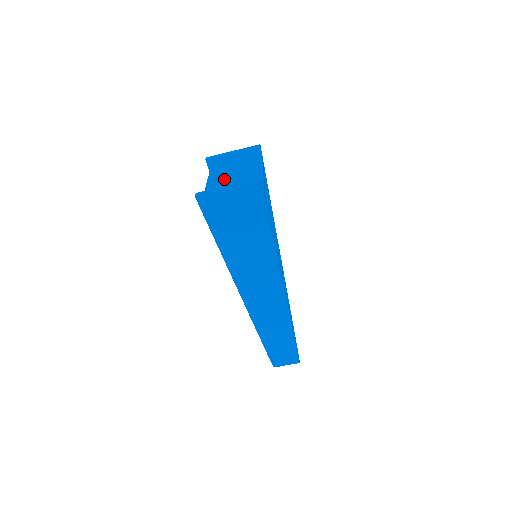
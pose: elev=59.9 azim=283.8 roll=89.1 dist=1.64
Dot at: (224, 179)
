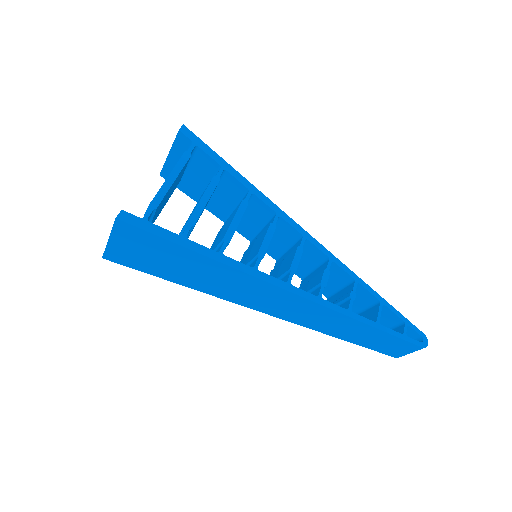
Dot at: occluded
